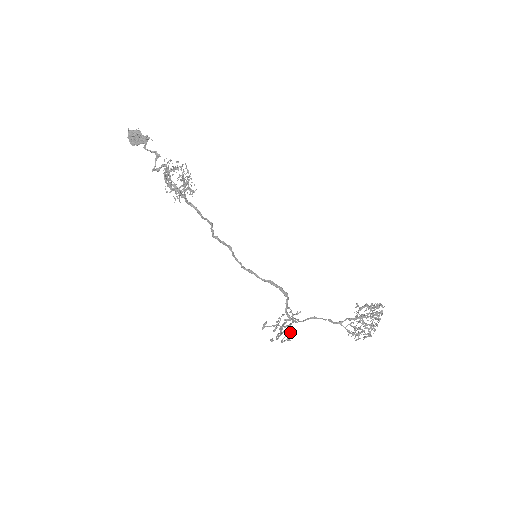
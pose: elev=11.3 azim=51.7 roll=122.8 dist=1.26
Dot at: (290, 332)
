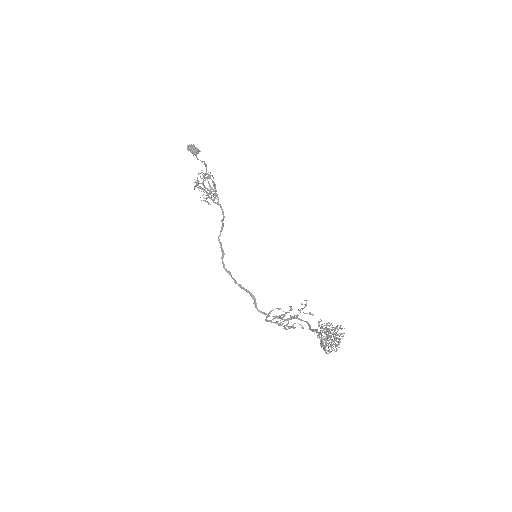
Dot at: (287, 323)
